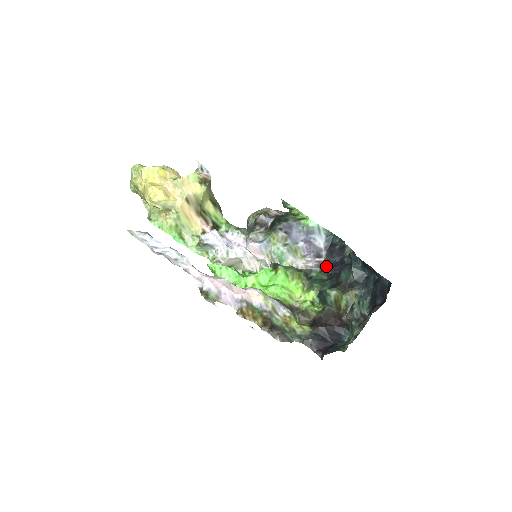
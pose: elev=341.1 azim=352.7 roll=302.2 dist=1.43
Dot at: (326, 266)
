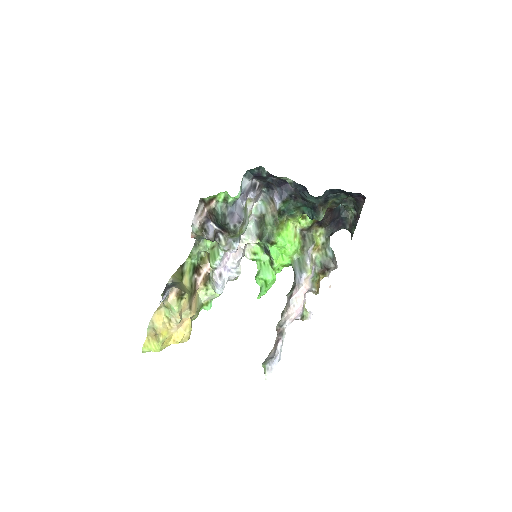
Dot at: (266, 183)
